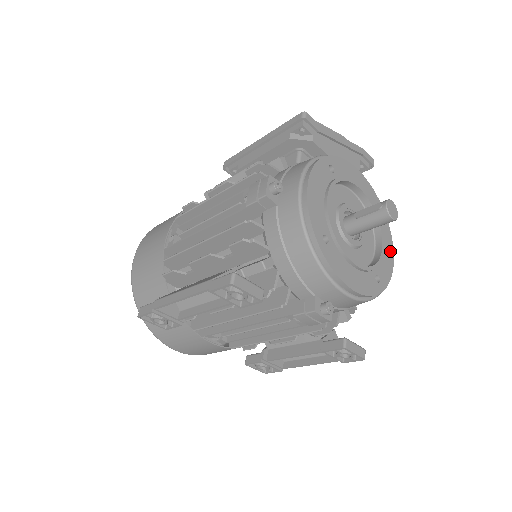
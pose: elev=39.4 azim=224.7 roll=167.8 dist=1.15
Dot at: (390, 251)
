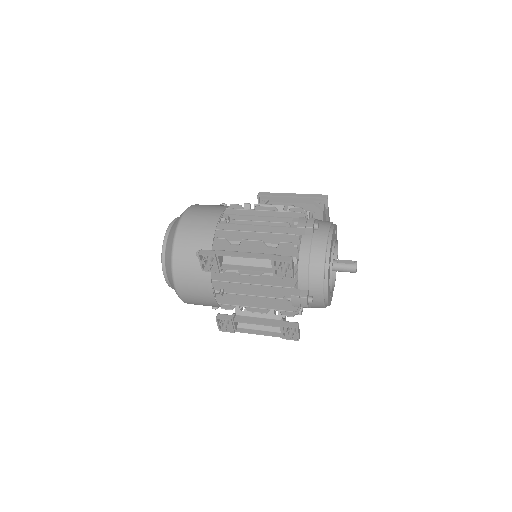
Dot at: occluded
